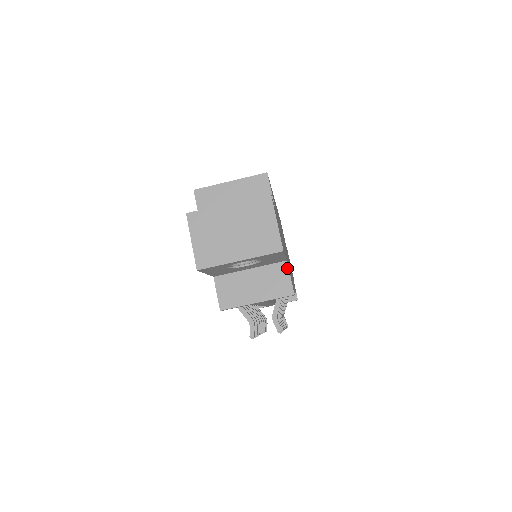
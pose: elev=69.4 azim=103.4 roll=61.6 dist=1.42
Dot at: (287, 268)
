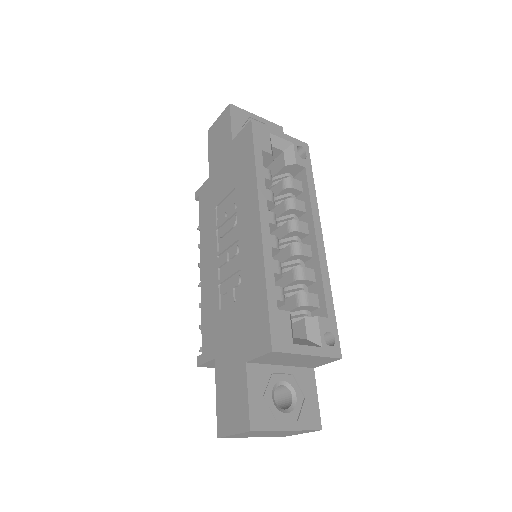
Dot at: occluded
